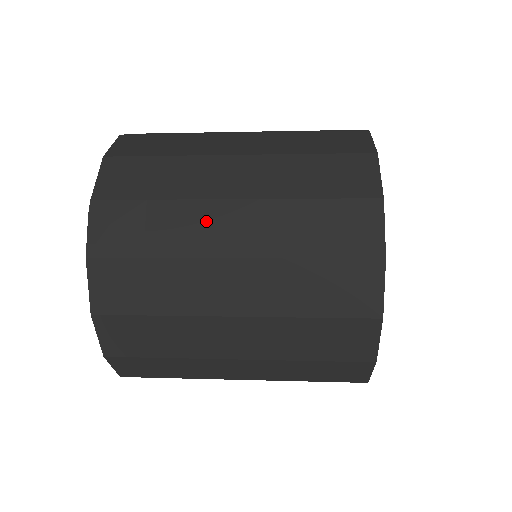
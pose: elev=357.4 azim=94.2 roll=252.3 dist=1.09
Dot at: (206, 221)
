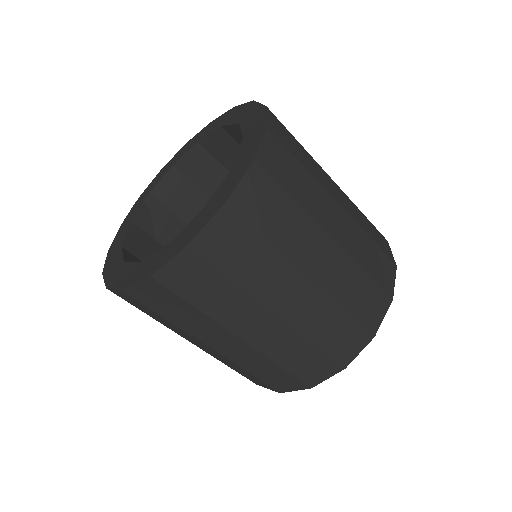
Dot at: (310, 241)
